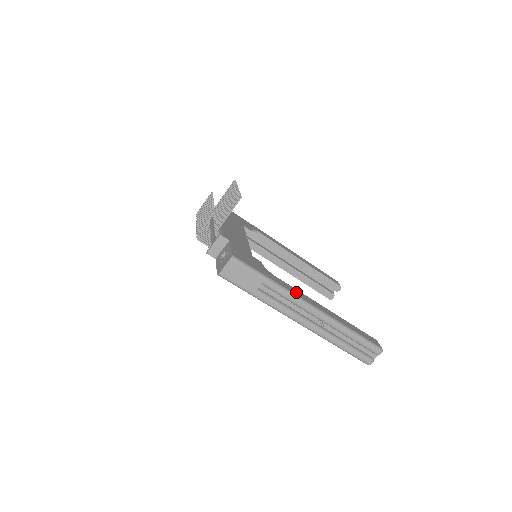
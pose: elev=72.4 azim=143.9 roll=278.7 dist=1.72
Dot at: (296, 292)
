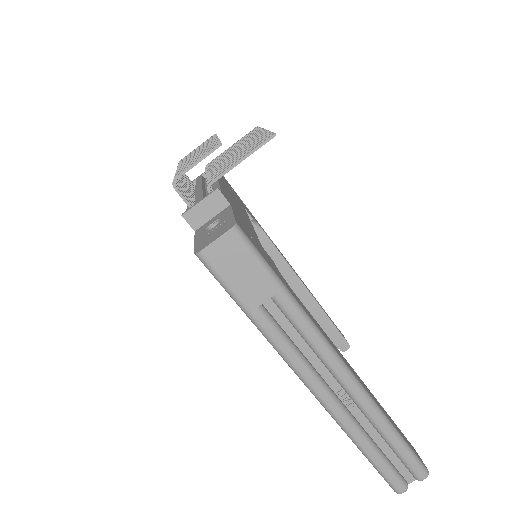
Dot at: (323, 332)
